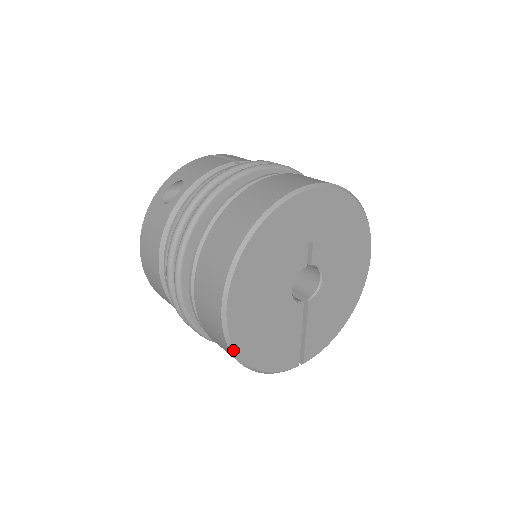
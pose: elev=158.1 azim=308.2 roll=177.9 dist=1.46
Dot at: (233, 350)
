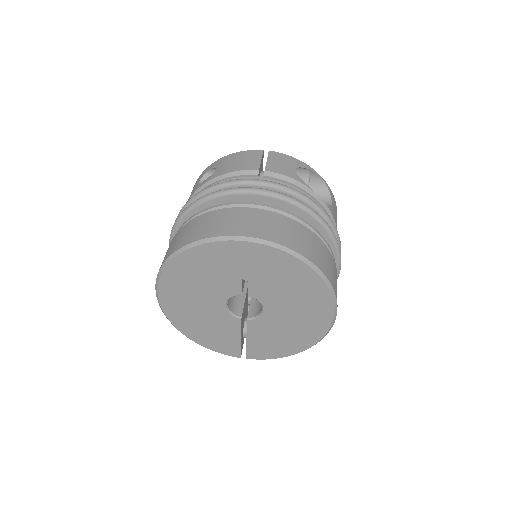
Dot at: (169, 320)
